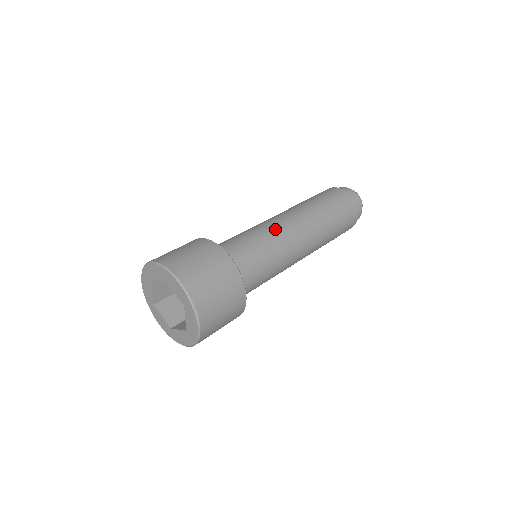
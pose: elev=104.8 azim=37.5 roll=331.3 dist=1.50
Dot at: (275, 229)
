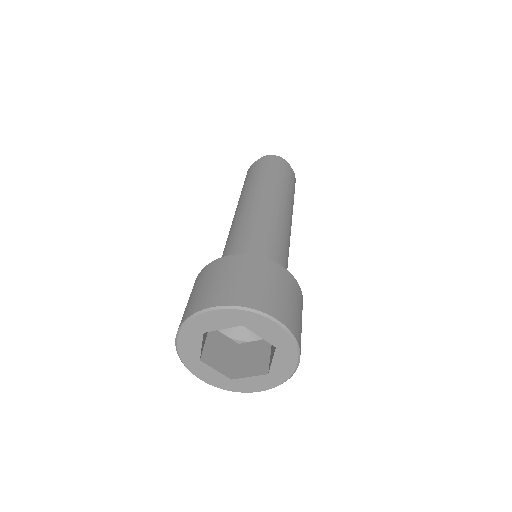
Dot at: (272, 219)
